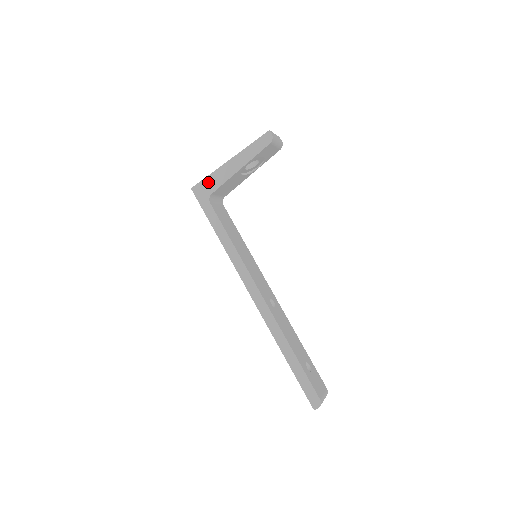
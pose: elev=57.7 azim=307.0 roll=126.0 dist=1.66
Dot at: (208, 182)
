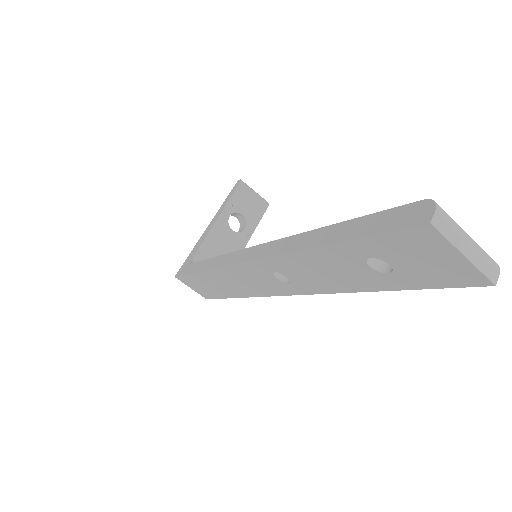
Dot at: (190, 256)
